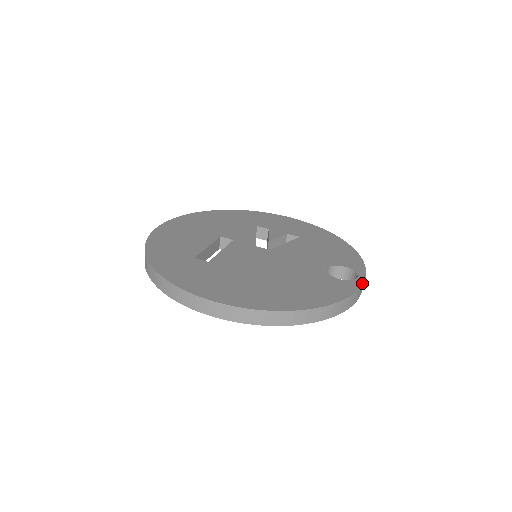
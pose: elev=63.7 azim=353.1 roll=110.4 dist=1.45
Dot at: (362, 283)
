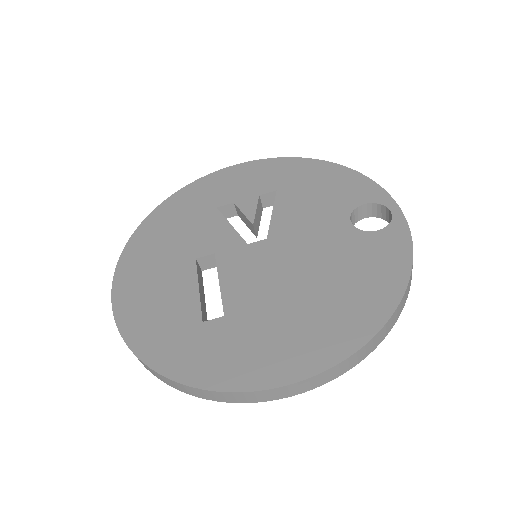
Dot at: (404, 218)
